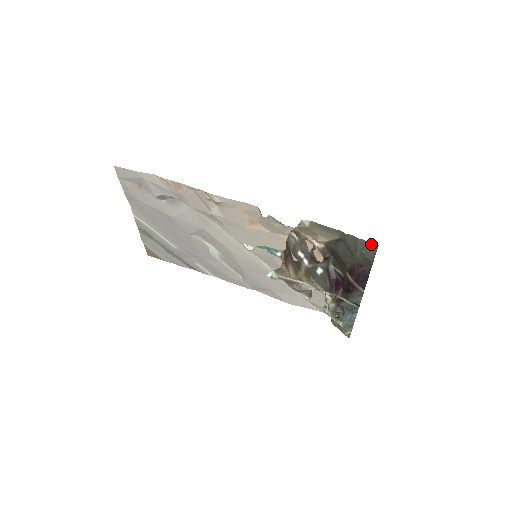
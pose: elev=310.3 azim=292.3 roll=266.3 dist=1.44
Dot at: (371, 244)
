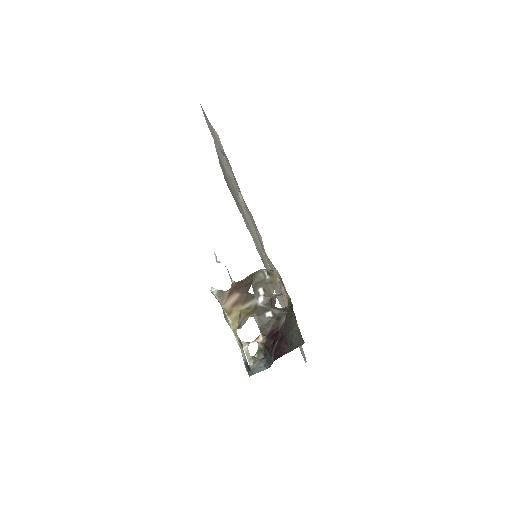
Dot at: occluded
